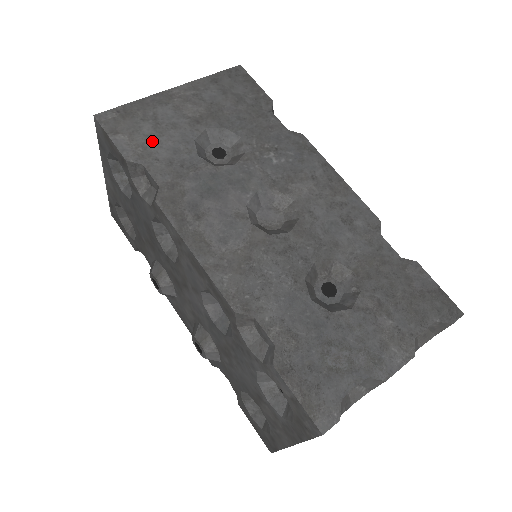
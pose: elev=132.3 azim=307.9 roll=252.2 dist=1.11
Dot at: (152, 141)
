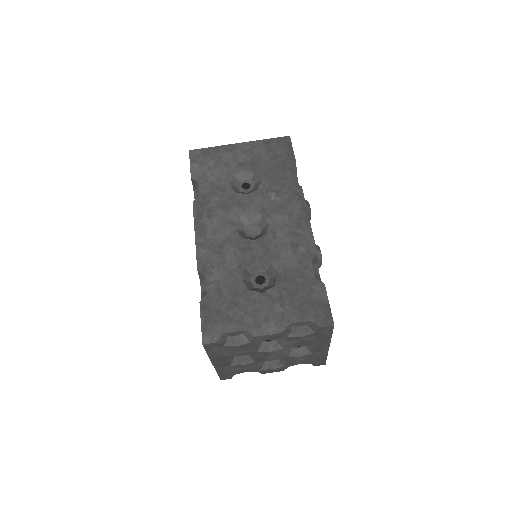
Dot at: (210, 170)
